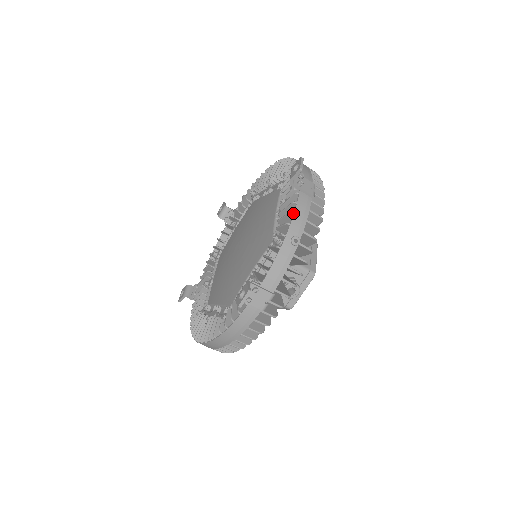
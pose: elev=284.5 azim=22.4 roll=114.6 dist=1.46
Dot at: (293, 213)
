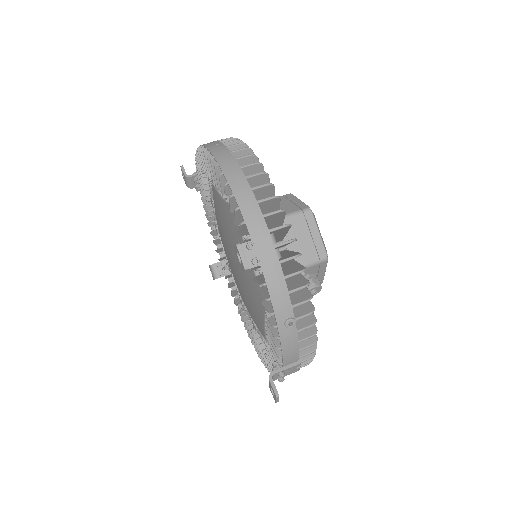
Dot at: (269, 300)
